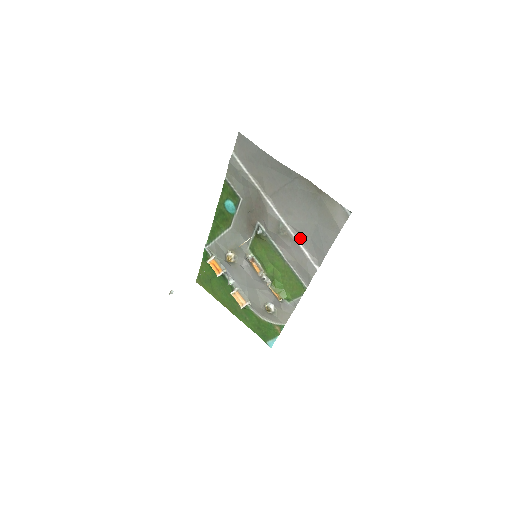
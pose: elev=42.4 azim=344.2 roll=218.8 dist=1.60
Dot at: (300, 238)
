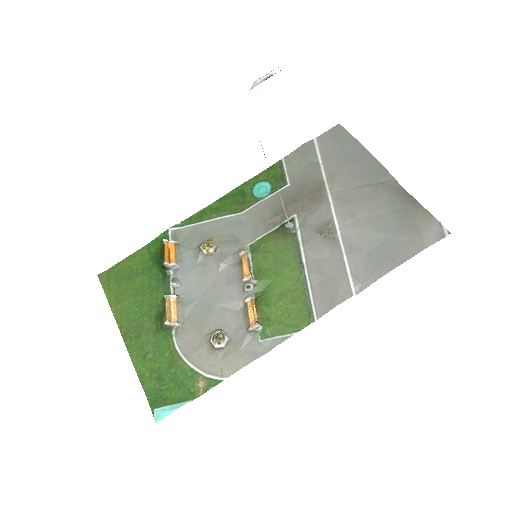
Dot at: (349, 249)
